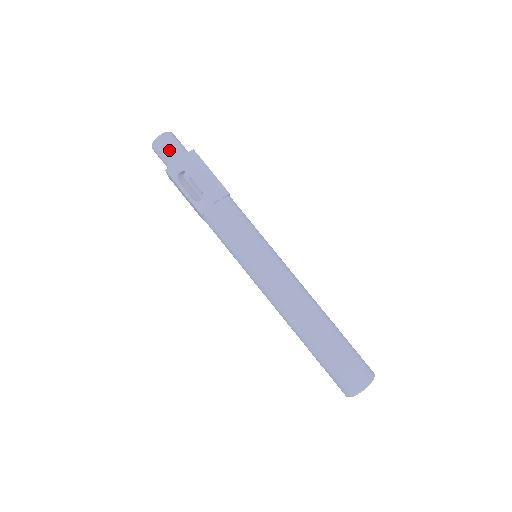
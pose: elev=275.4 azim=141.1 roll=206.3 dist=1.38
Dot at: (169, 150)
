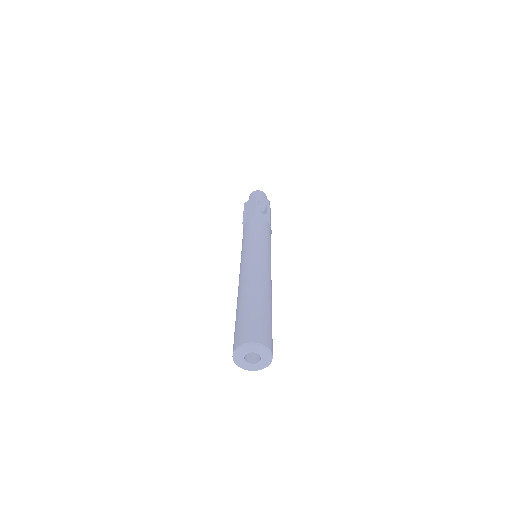
Dot at: occluded
